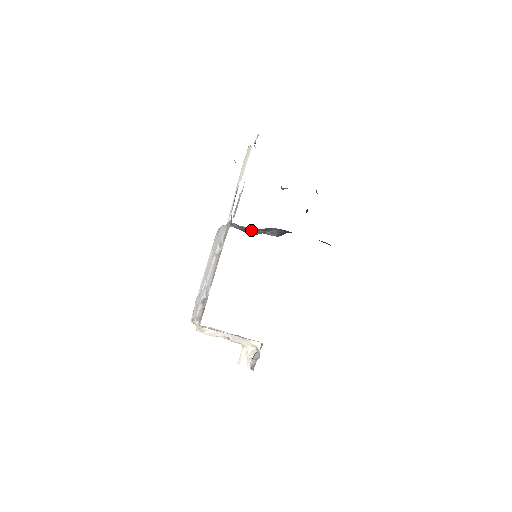
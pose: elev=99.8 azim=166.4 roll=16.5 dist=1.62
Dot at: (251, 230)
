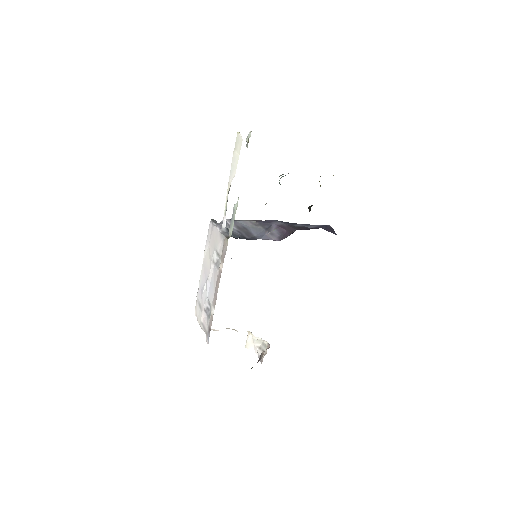
Dot at: (248, 225)
